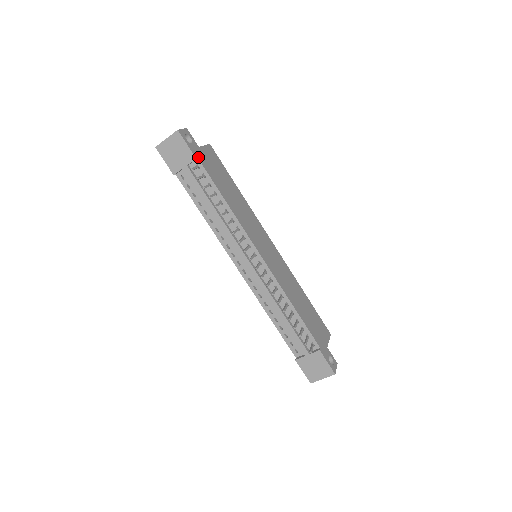
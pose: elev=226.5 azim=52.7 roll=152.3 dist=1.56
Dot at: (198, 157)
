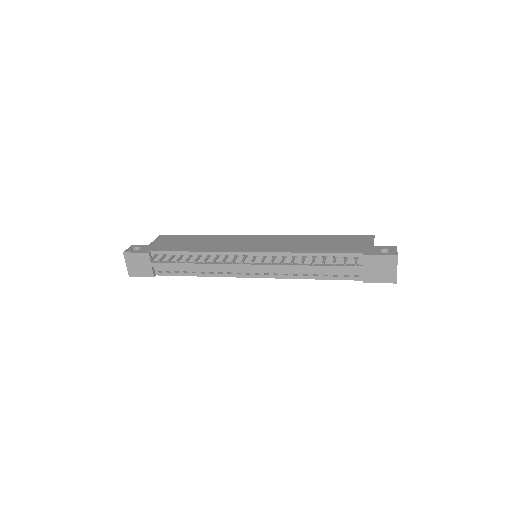
Dot at: (150, 251)
